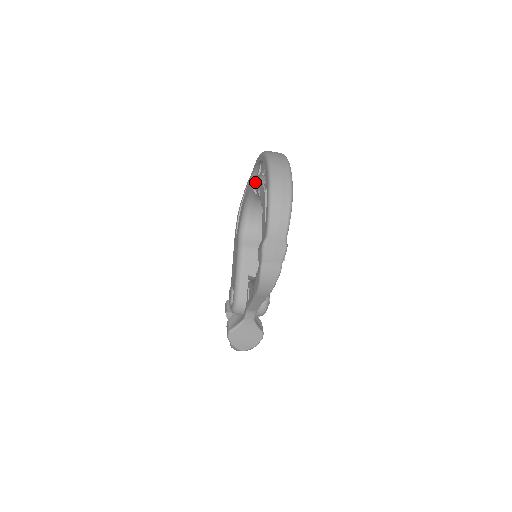
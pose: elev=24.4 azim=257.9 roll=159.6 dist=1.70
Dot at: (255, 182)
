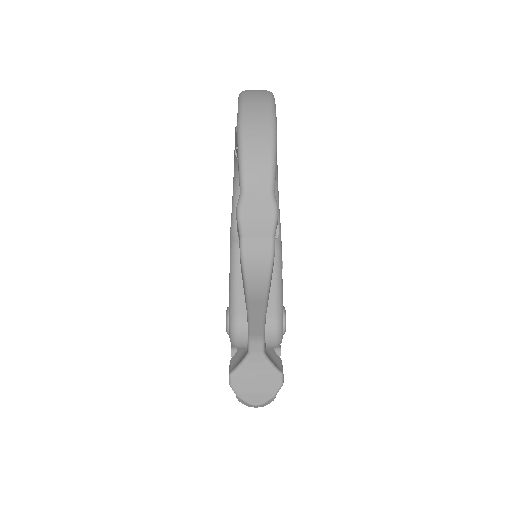
Dot at: occluded
